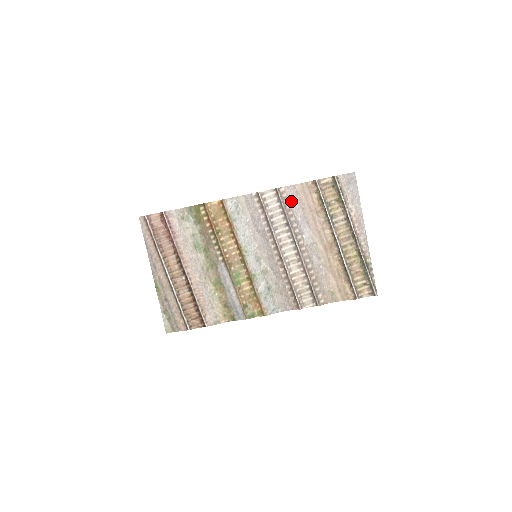
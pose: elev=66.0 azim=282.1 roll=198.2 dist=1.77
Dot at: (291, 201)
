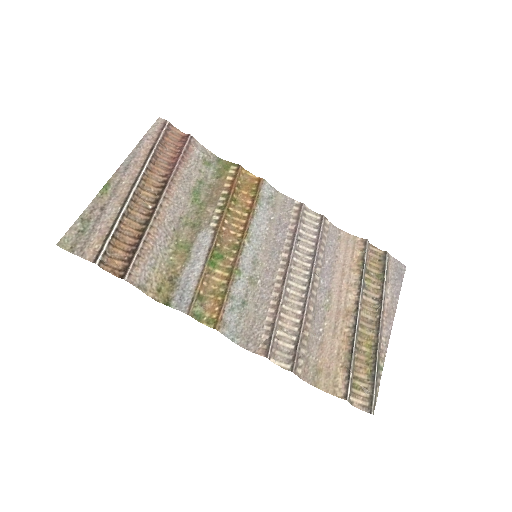
Dot at: (329, 239)
